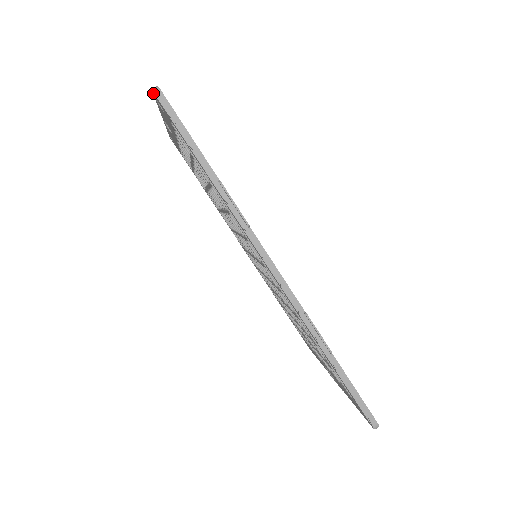
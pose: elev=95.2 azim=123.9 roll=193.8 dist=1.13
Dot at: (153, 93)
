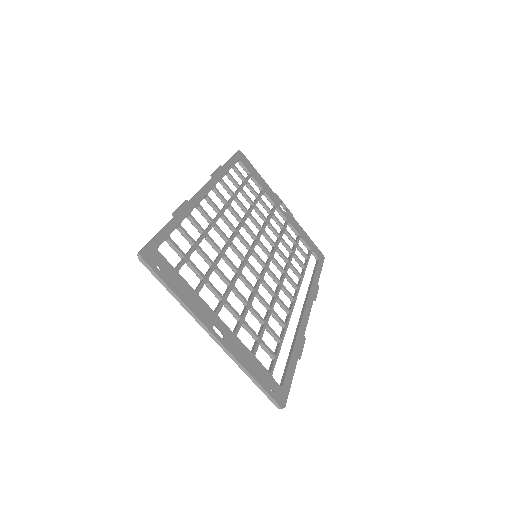
Dot at: (277, 406)
